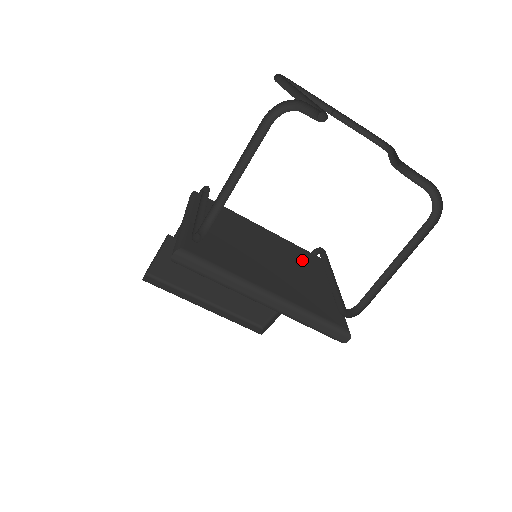
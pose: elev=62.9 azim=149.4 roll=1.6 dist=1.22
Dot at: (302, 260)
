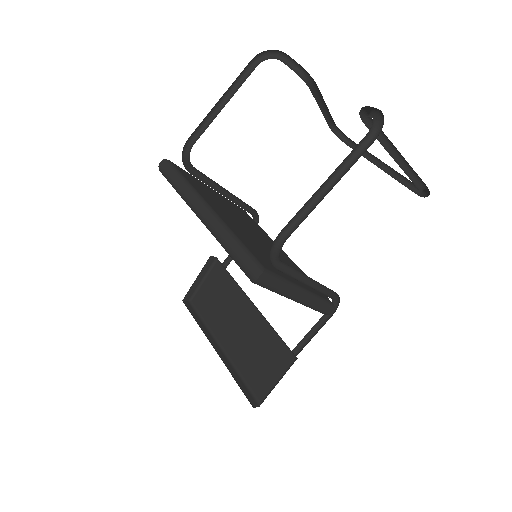
Dot at: occluded
